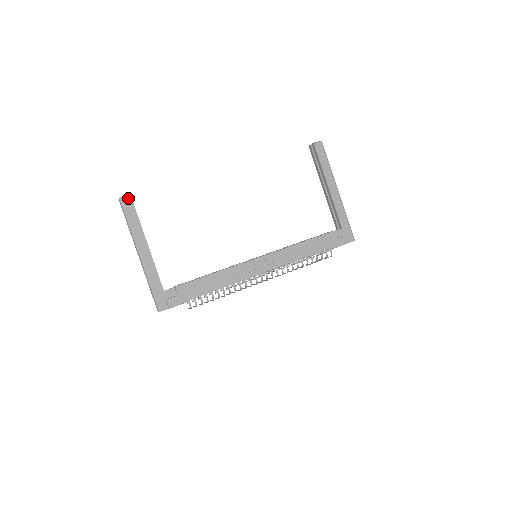
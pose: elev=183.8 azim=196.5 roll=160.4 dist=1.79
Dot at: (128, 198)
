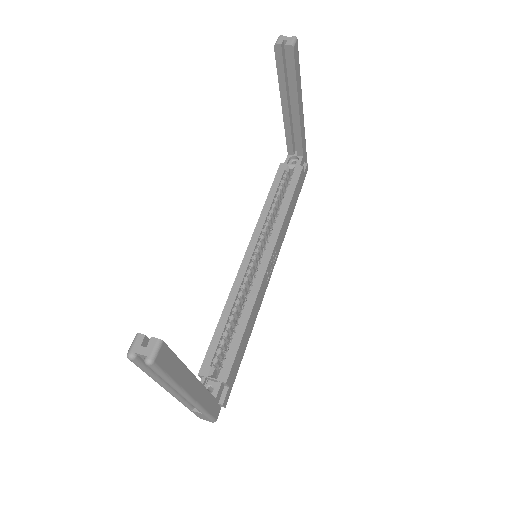
Dot at: (161, 349)
